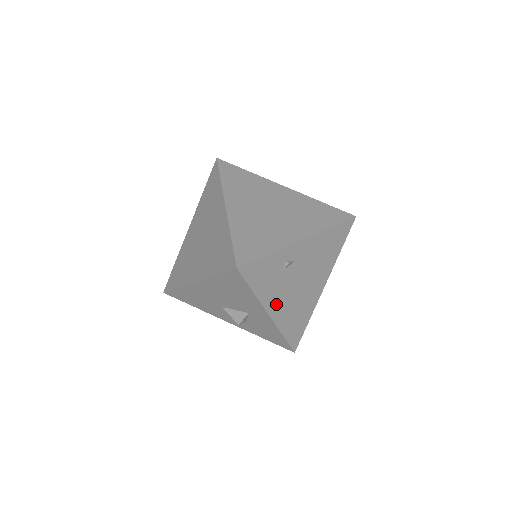
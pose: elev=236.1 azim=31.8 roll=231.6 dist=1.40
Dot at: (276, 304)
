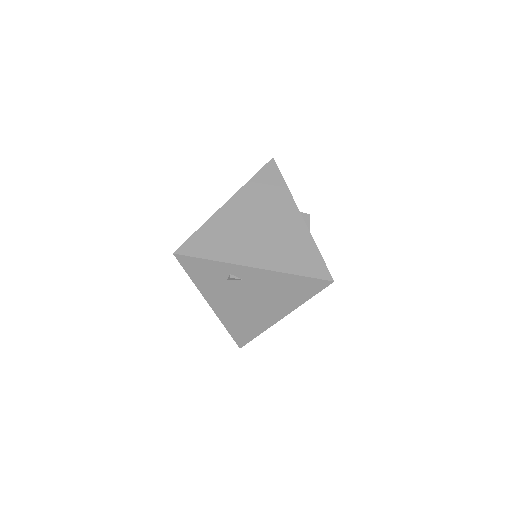
Dot at: (218, 301)
